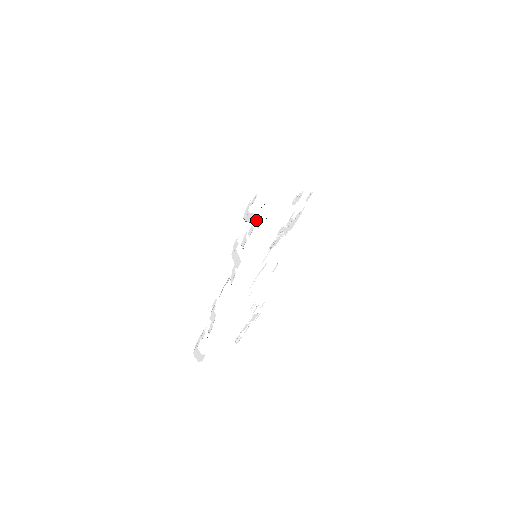
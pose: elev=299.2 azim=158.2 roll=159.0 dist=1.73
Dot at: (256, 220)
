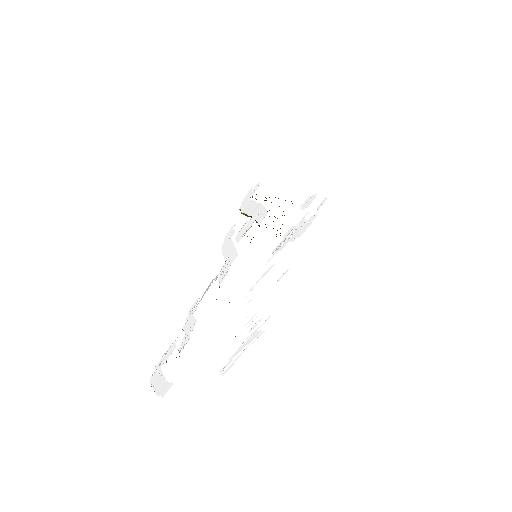
Dot at: (257, 213)
